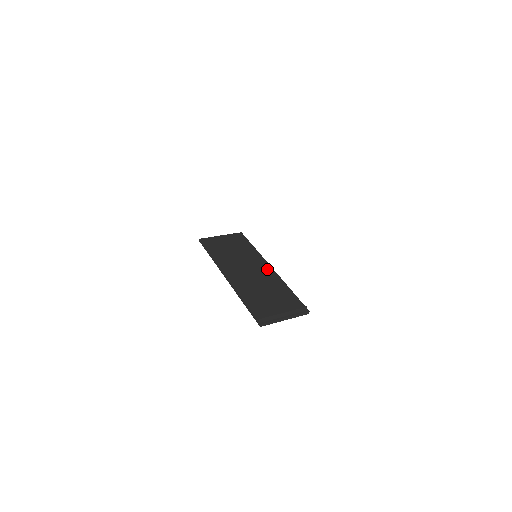
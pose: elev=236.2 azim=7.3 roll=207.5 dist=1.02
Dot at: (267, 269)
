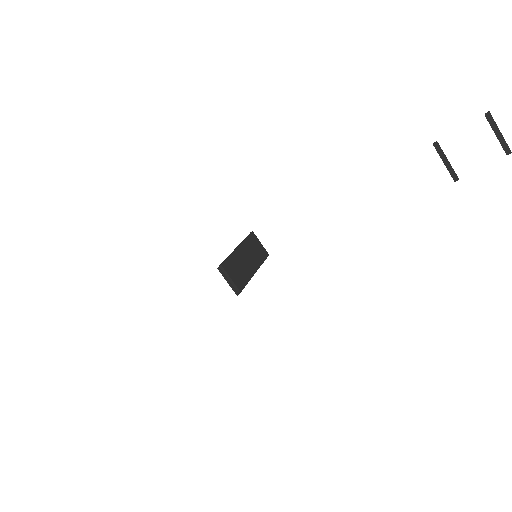
Dot at: (253, 270)
